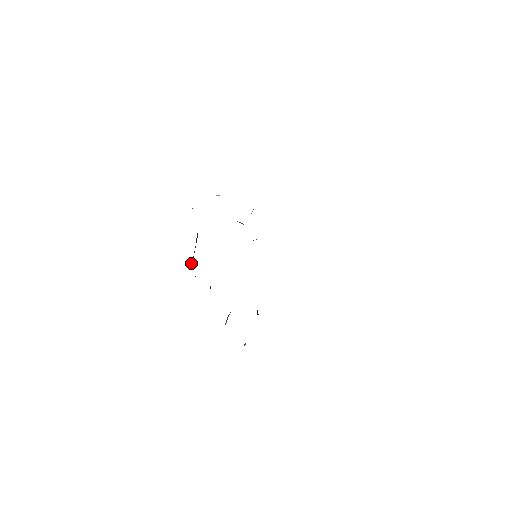
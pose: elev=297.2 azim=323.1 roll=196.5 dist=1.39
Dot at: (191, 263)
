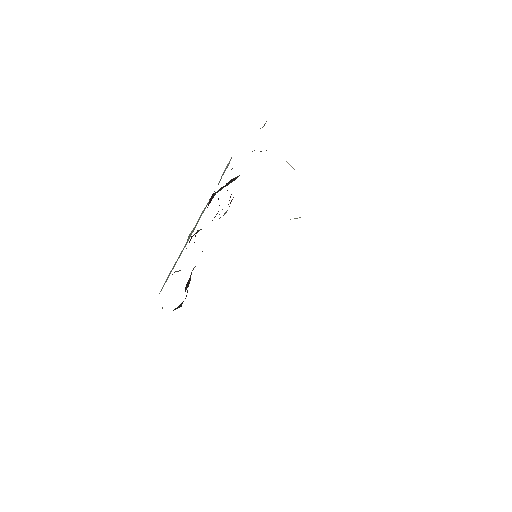
Dot at: (219, 190)
